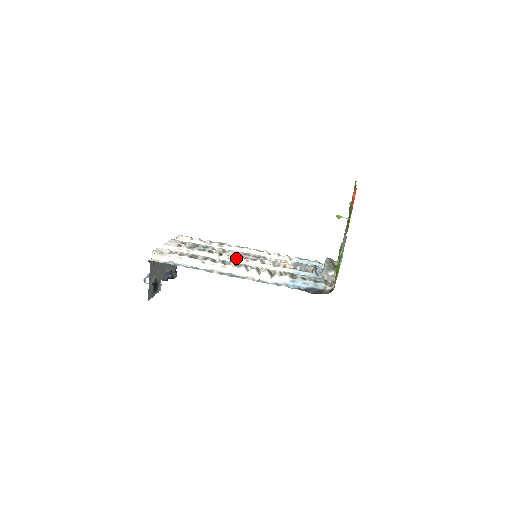
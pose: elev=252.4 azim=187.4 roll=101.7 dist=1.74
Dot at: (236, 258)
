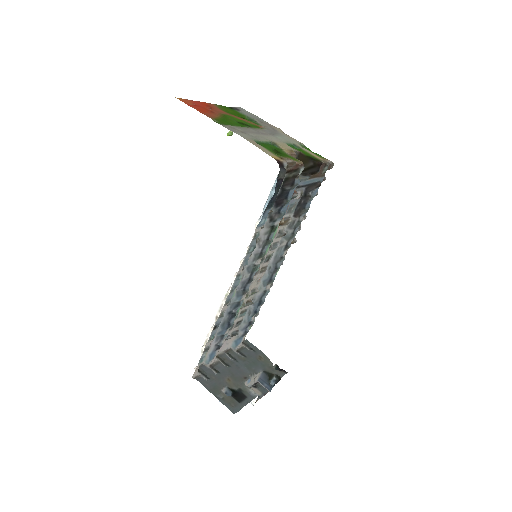
Dot at: occluded
